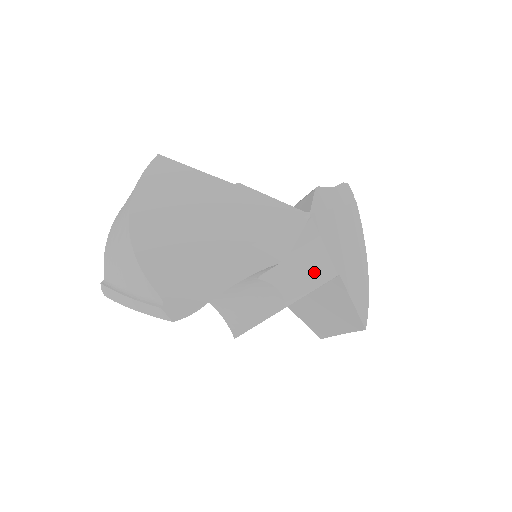
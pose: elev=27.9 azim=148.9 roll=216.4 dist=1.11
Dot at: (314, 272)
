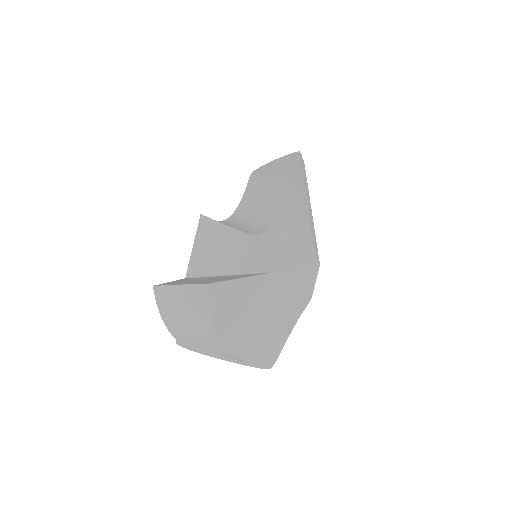
Dot at: occluded
